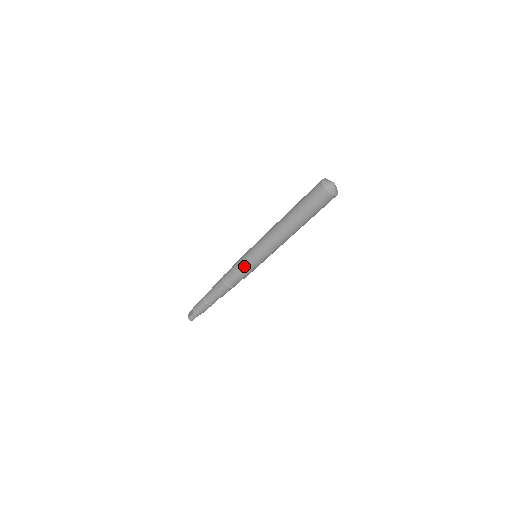
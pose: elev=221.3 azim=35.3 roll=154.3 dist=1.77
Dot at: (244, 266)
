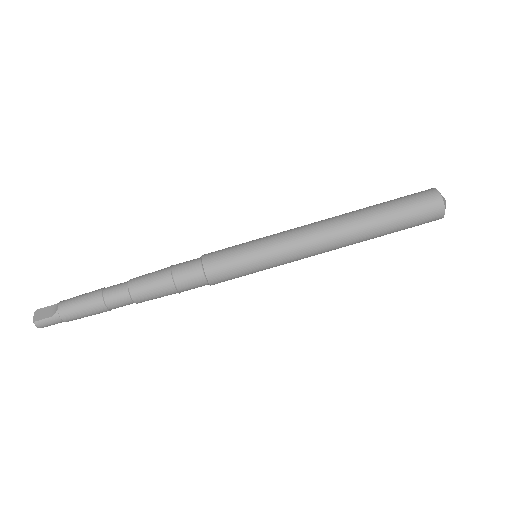
Dot at: (235, 266)
